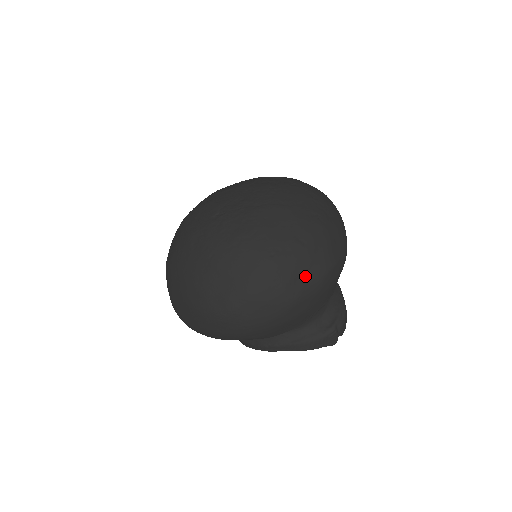
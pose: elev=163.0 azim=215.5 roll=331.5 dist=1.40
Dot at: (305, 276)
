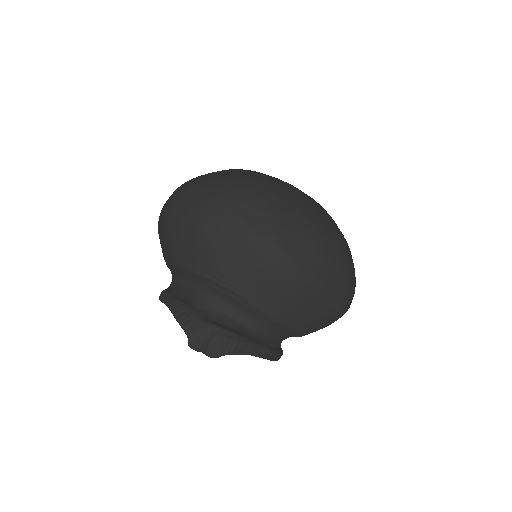
Dot at: (251, 214)
